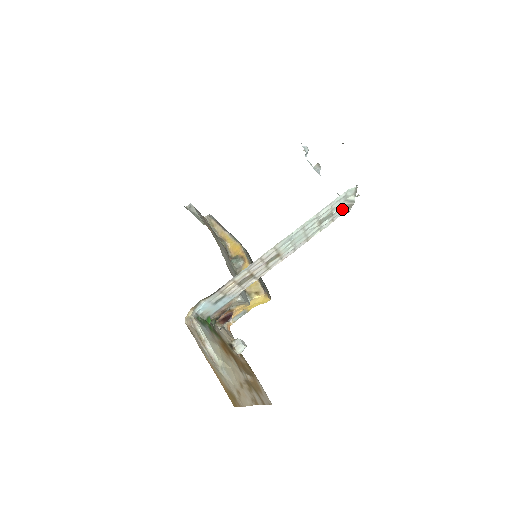
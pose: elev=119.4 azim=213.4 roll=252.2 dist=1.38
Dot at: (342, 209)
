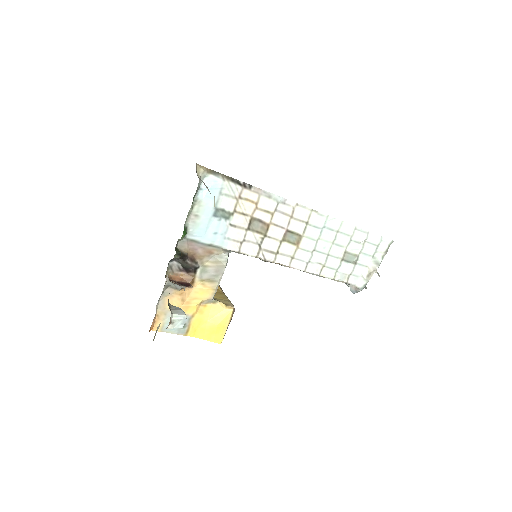
Dot at: (362, 272)
